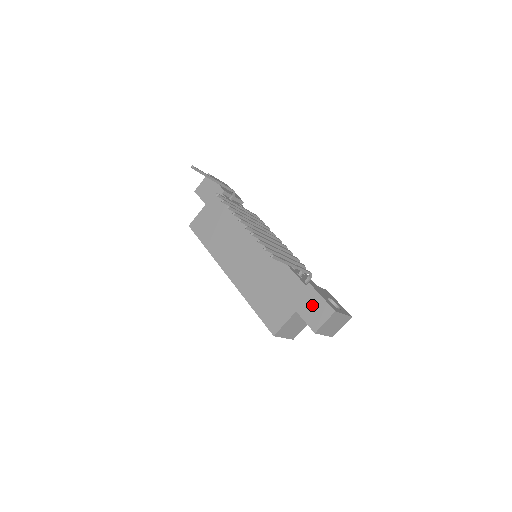
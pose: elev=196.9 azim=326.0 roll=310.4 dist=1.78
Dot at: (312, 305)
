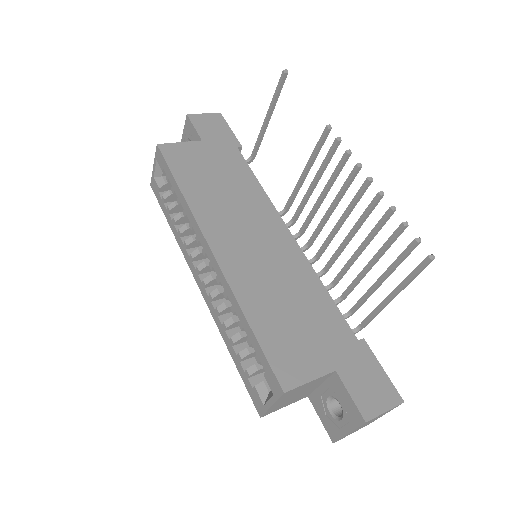
Dot at: (366, 374)
